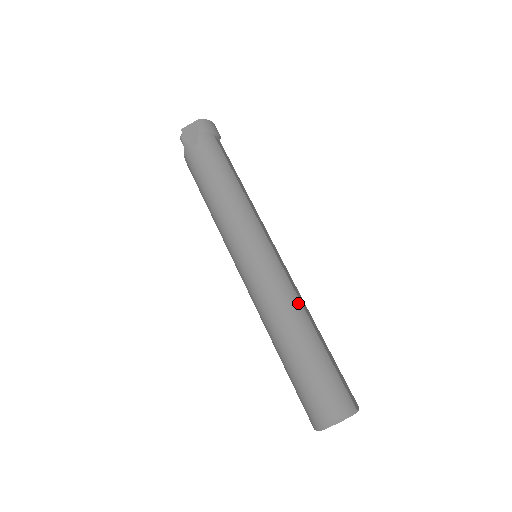
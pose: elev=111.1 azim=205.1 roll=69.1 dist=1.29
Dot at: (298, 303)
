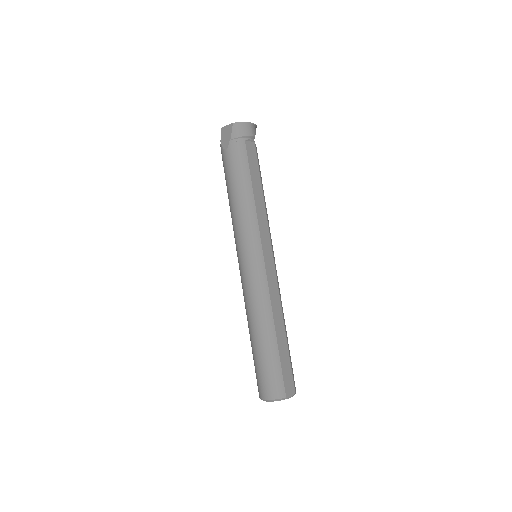
Dot at: (268, 309)
